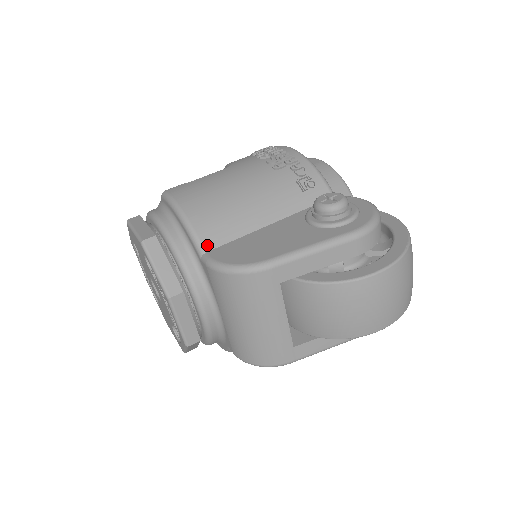
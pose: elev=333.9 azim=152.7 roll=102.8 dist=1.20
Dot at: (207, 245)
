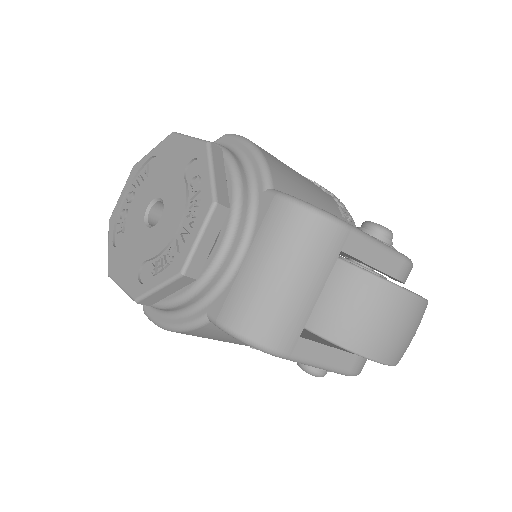
Dot at: (276, 185)
